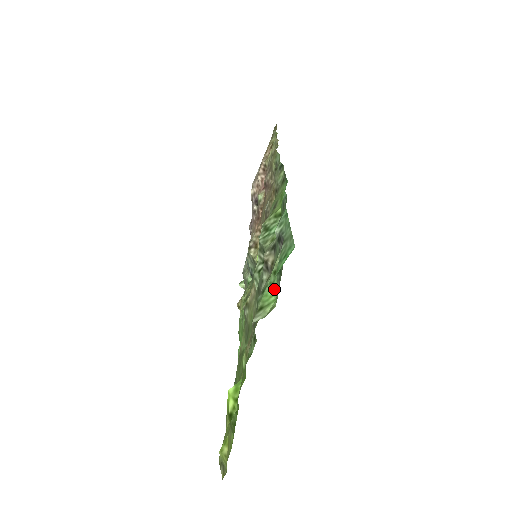
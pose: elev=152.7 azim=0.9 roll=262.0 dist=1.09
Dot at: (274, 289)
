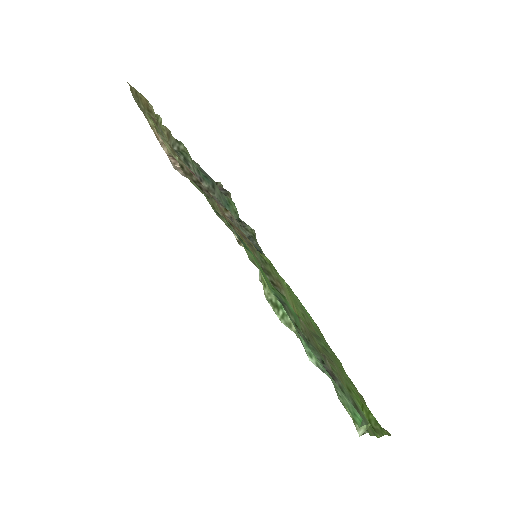
Dot at: occluded
